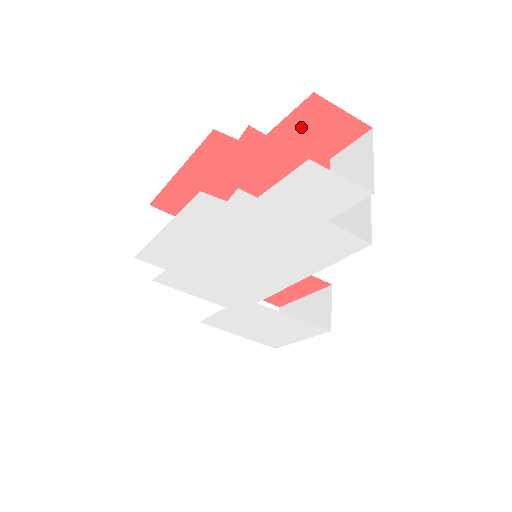
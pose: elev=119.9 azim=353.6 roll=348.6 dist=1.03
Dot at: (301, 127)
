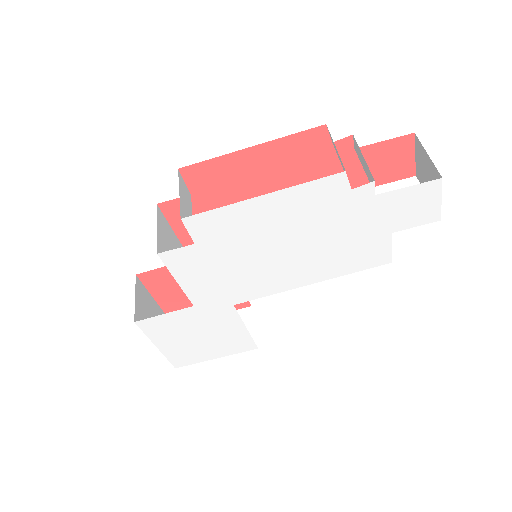
Dot at: (381, 154)
